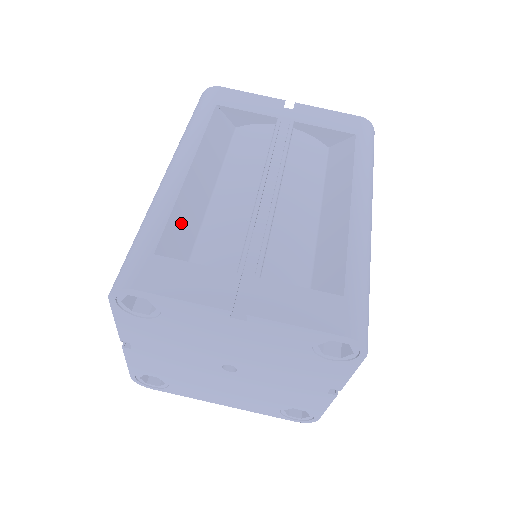
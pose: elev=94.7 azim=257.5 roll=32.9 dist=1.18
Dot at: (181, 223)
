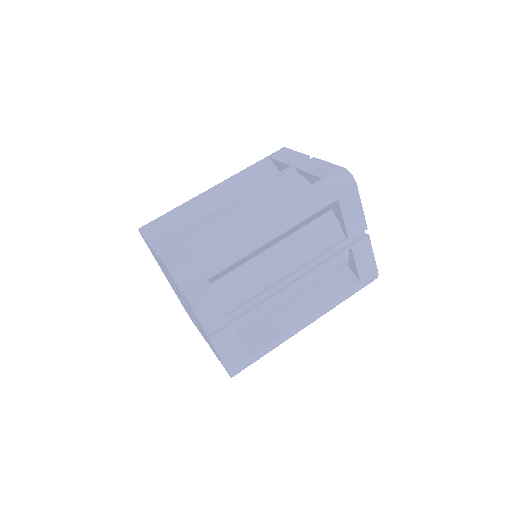
Dot at: (237, 264)
